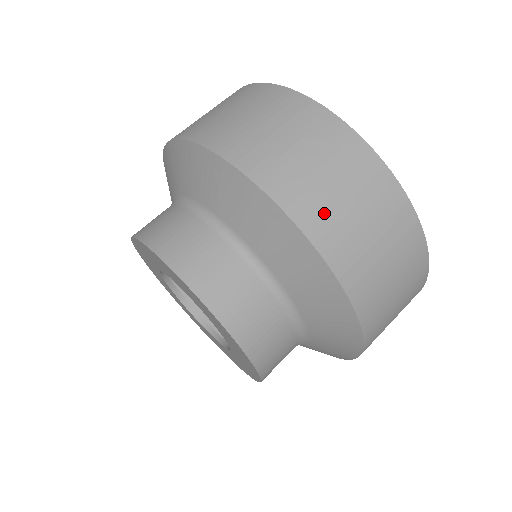
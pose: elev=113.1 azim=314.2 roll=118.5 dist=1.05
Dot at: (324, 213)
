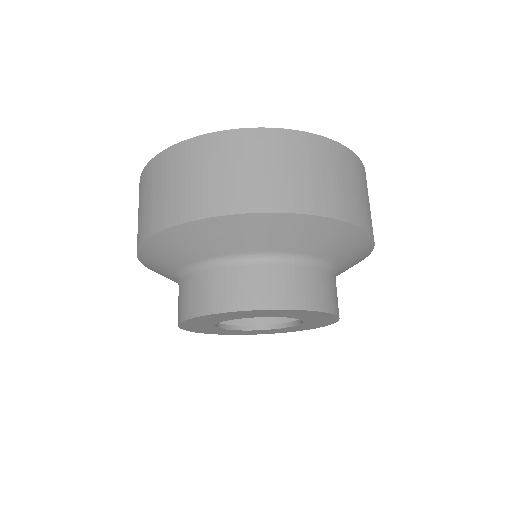
Dot at: (371, 221)
